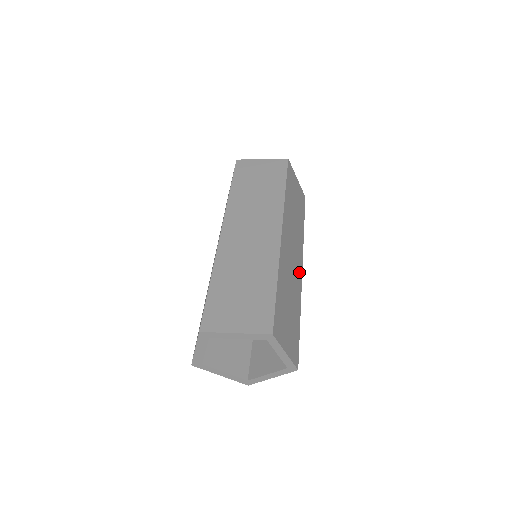
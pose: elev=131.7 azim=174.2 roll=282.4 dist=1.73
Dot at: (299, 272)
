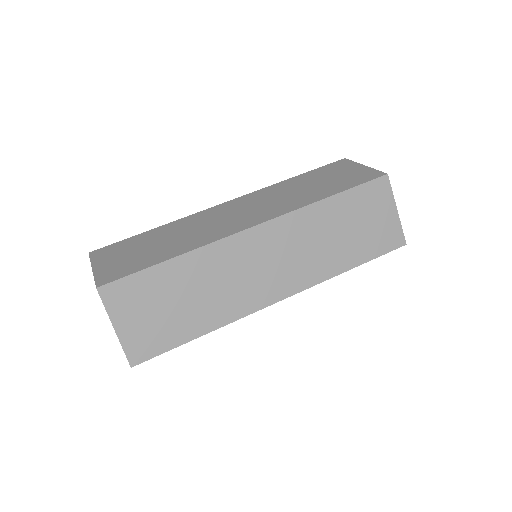
Dot at: (265, 296)
